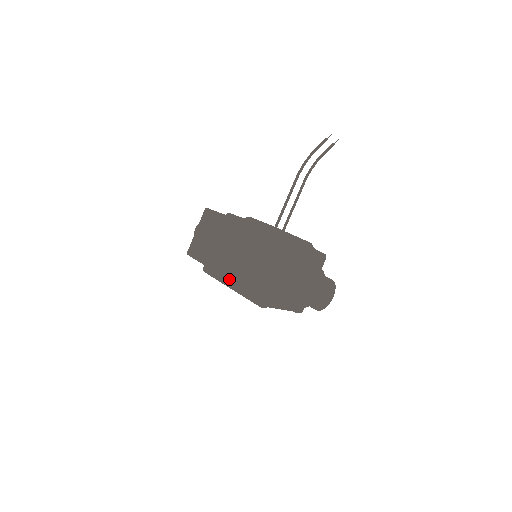
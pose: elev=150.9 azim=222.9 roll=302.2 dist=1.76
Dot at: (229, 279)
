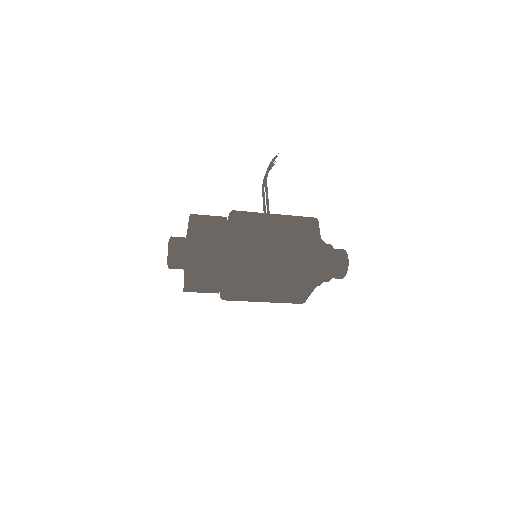
Dot at: (276, 264)
